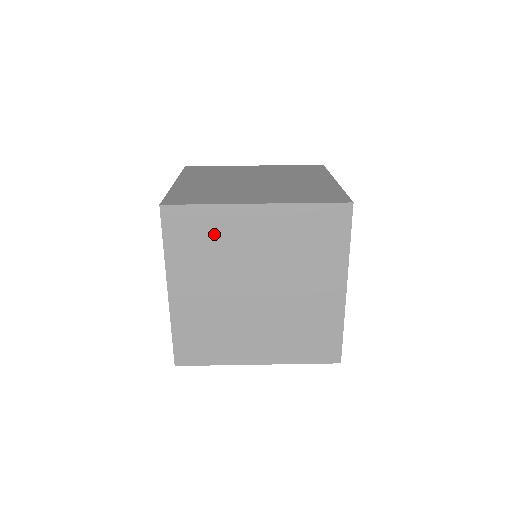
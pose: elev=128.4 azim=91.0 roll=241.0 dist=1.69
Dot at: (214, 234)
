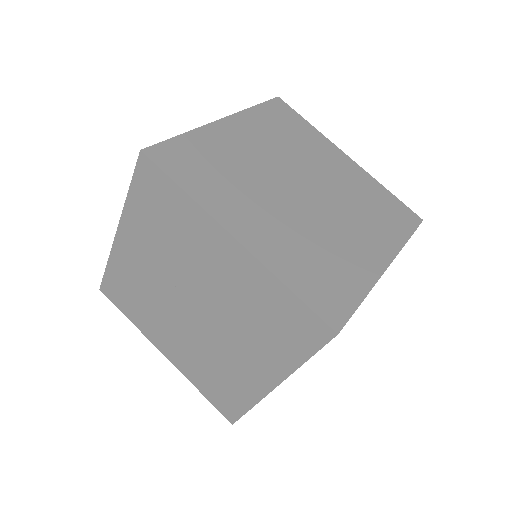
Dot at: (179, 225)
